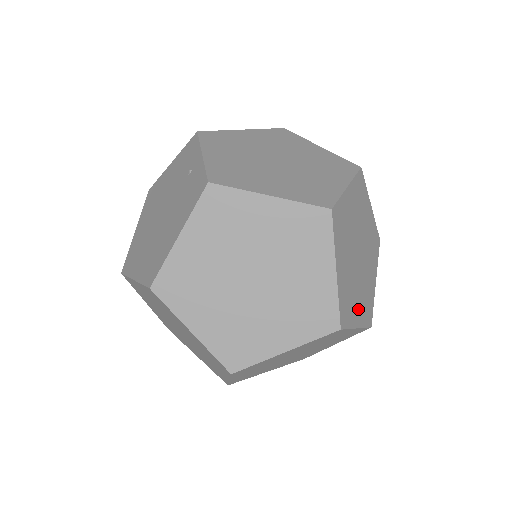
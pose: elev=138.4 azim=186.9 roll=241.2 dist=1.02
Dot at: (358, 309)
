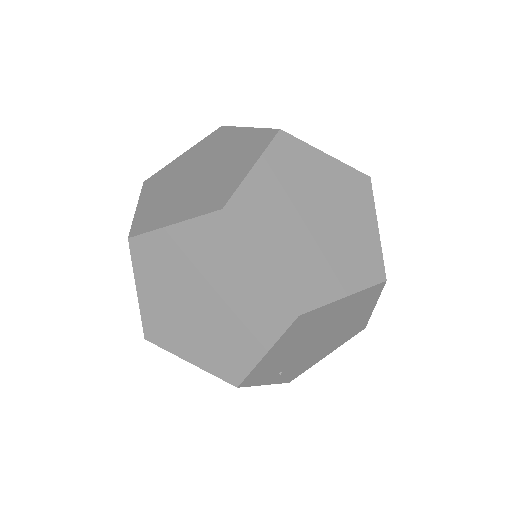
Dot at: (276, 252)
